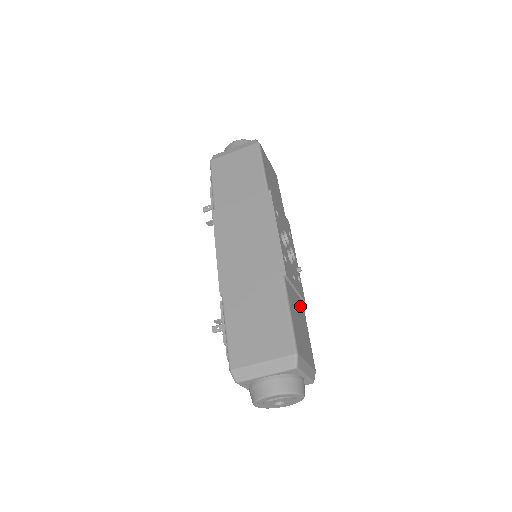
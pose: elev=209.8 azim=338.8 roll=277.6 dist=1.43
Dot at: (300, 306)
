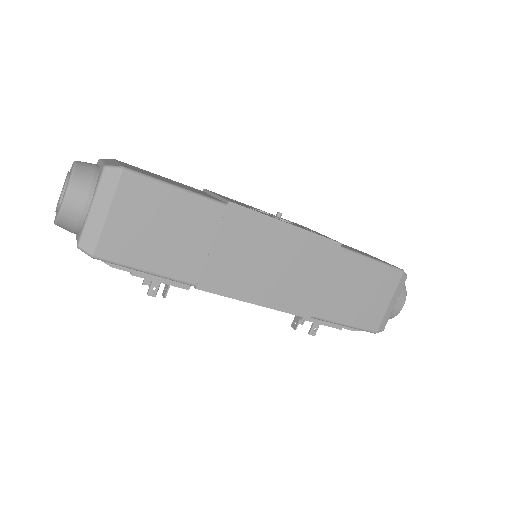
Dot at: occluded
